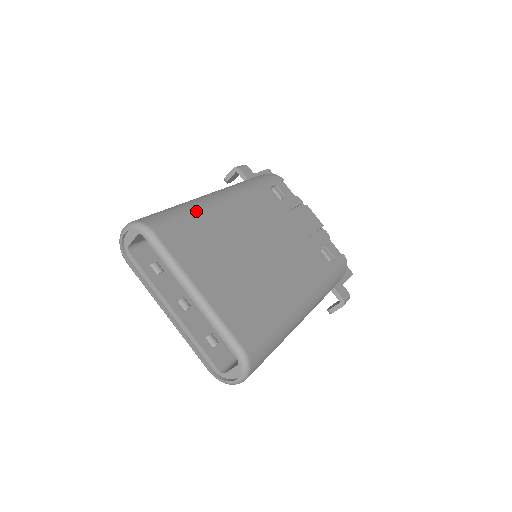
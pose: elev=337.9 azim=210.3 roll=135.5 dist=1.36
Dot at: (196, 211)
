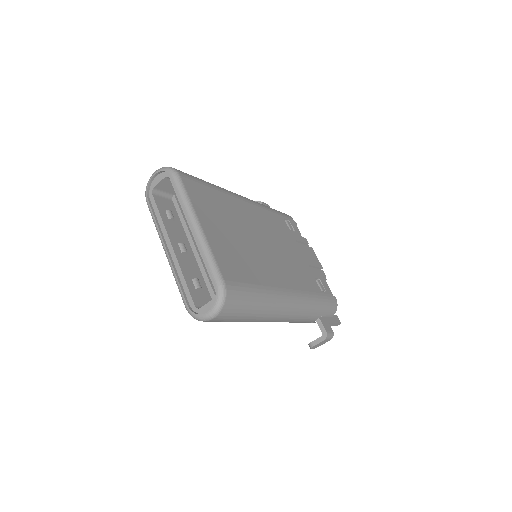
Dot at: (217, 188)
